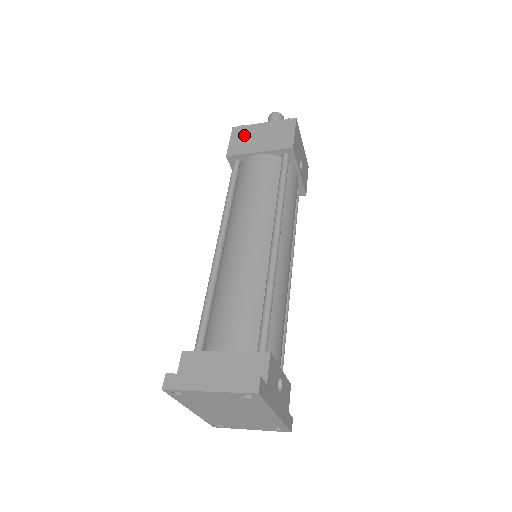
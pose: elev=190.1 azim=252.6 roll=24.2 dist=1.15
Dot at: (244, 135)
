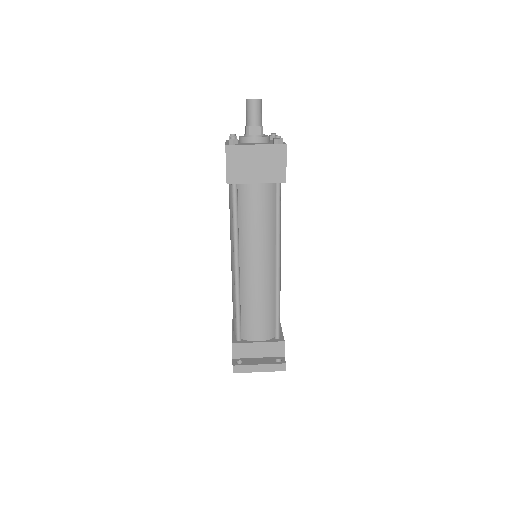
Dot at: (239, 159)
